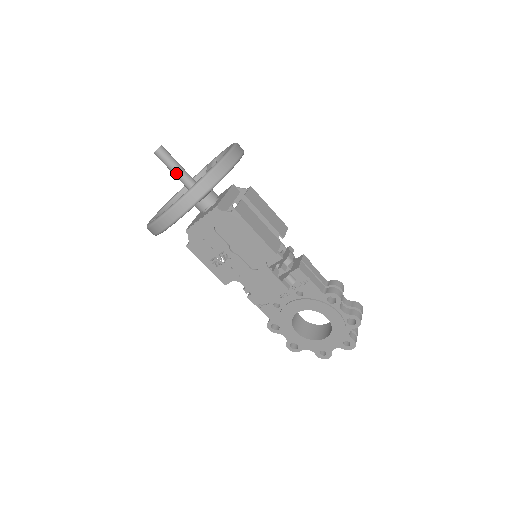
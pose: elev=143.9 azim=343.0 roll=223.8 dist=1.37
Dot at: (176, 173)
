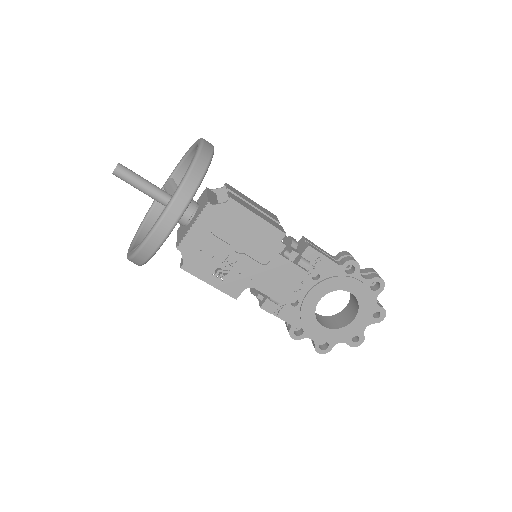
Dot at: (145, 188)
